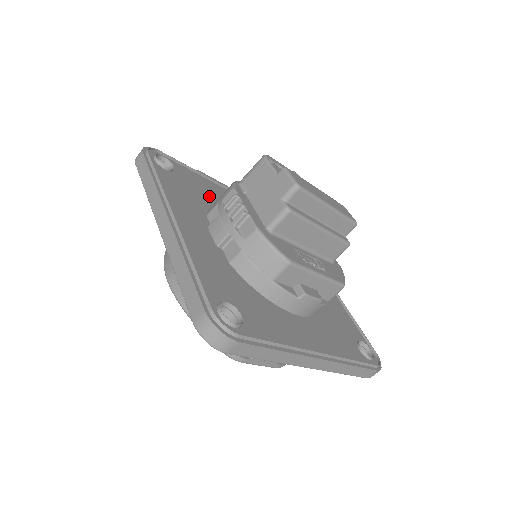
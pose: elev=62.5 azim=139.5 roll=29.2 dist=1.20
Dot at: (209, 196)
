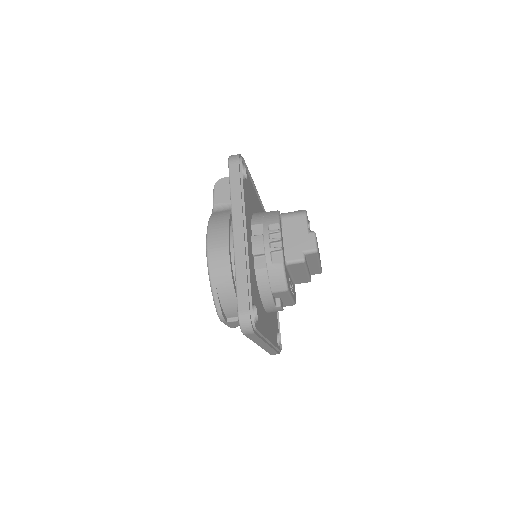
Dot at: (252, 203)
